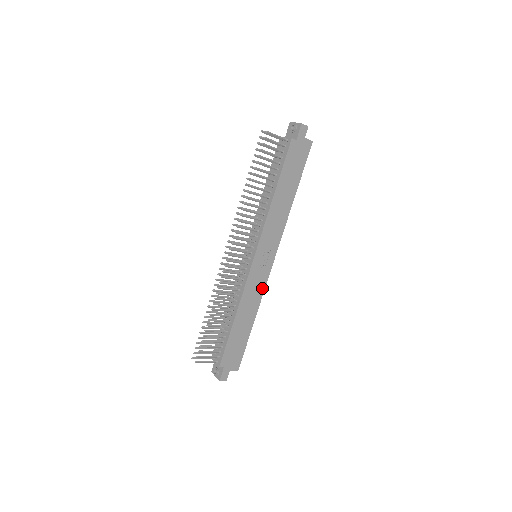
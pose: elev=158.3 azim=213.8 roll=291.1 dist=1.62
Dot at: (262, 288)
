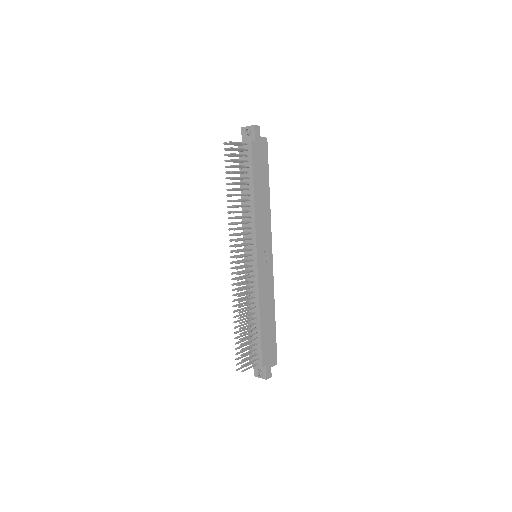
Dot at: (271, 282)
